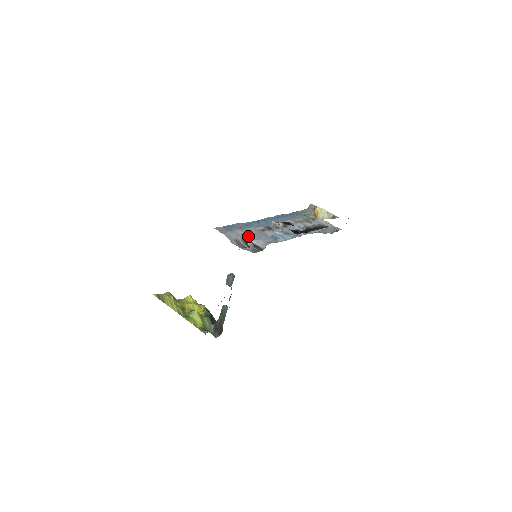
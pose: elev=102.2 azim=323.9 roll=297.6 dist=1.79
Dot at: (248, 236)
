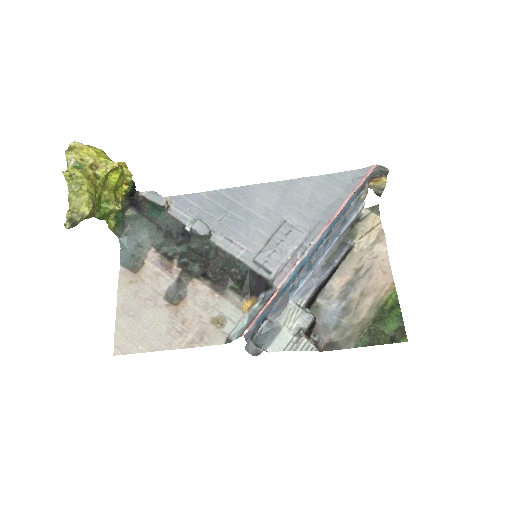
Dot at: occluded
